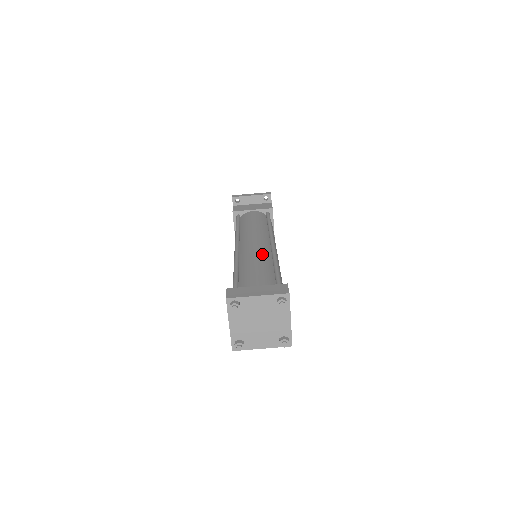
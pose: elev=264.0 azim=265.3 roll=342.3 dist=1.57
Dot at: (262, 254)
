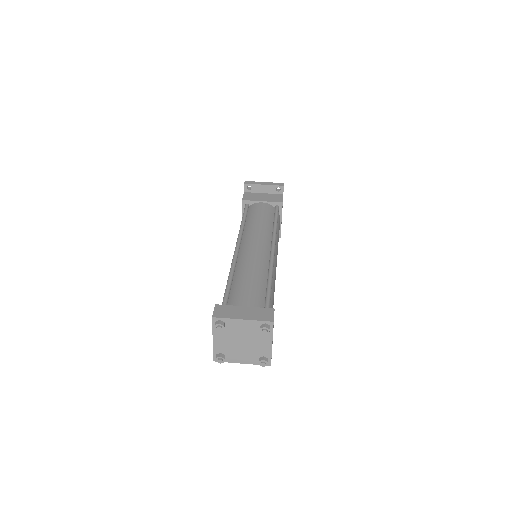
Dot at: (259, 263)
